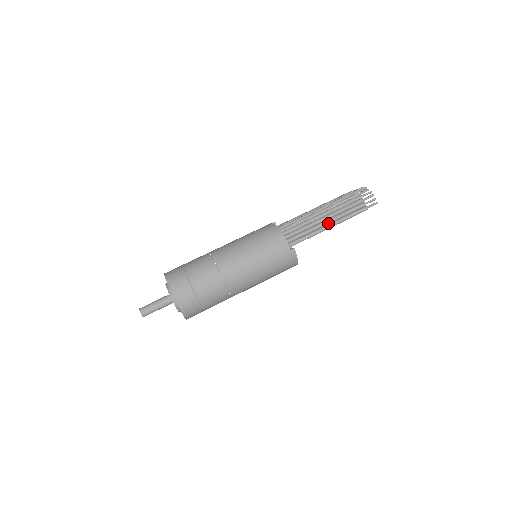
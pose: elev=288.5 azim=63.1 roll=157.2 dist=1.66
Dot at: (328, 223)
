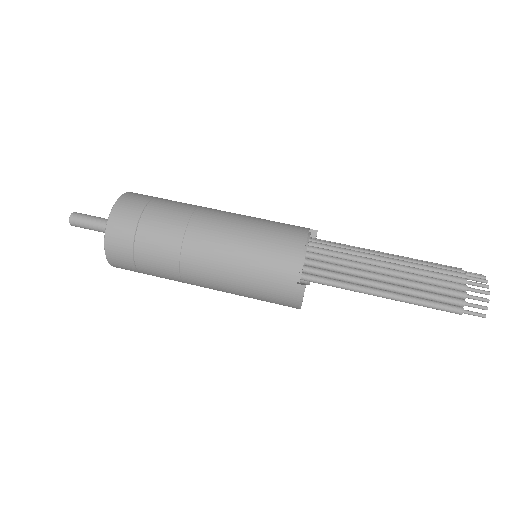
Dot at: (384, 288)
